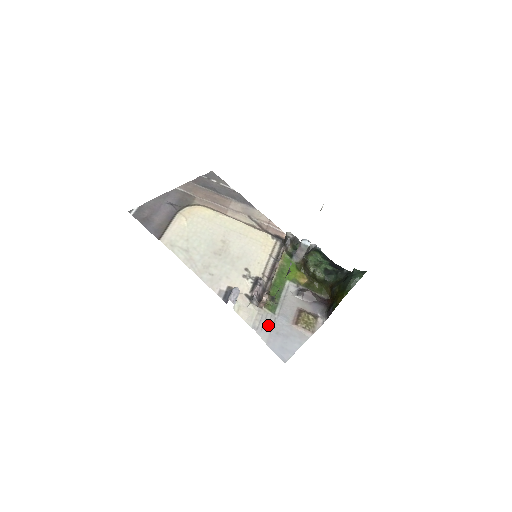
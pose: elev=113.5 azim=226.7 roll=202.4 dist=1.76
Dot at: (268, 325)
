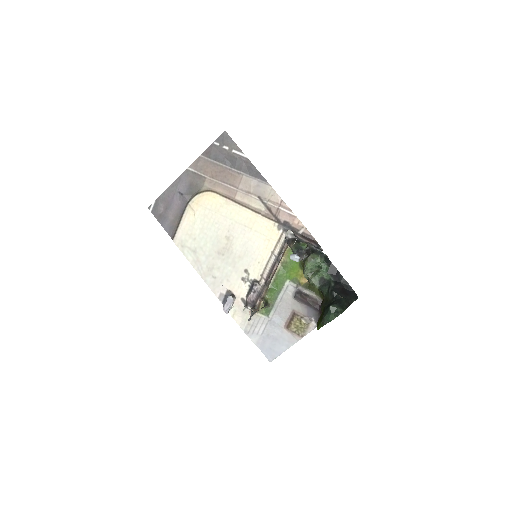
Dot at: (260, 328)
